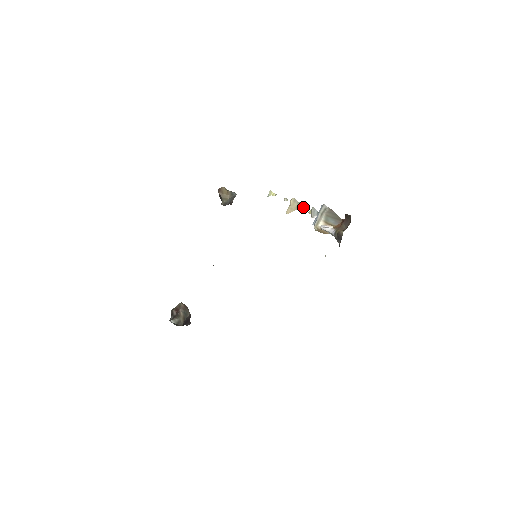
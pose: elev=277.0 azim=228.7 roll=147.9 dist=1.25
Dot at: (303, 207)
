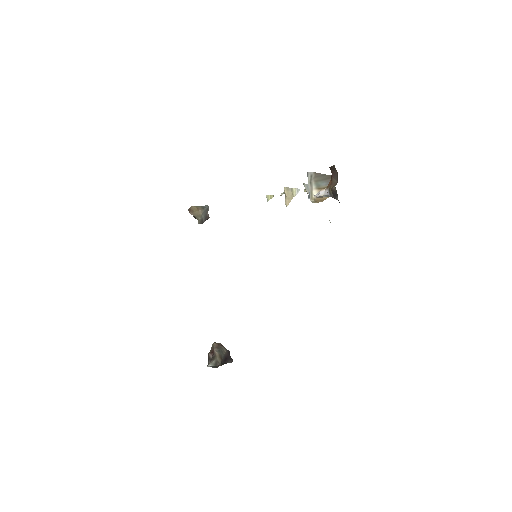
Dot at: (298, 190)
